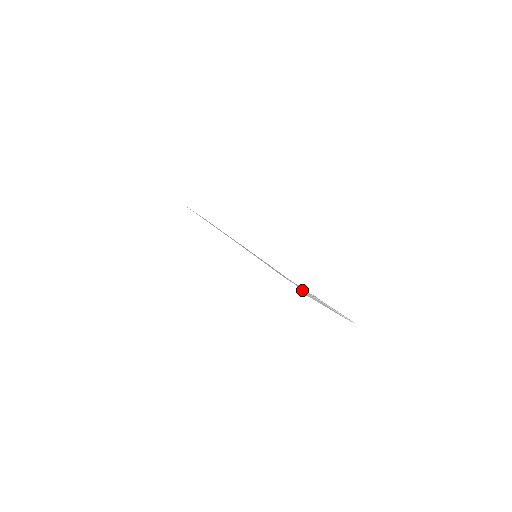
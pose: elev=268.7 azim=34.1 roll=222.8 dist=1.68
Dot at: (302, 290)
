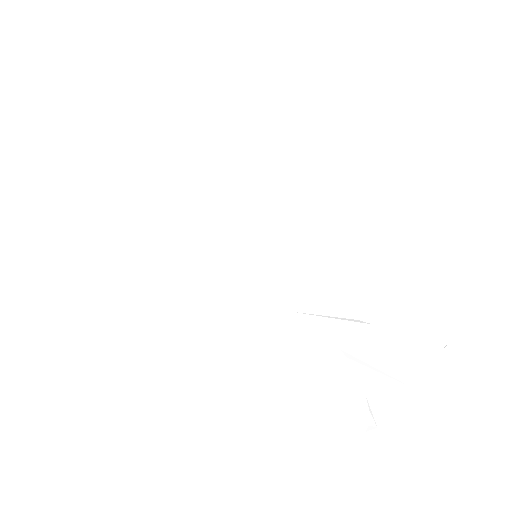
Dot at: (358, 373)
